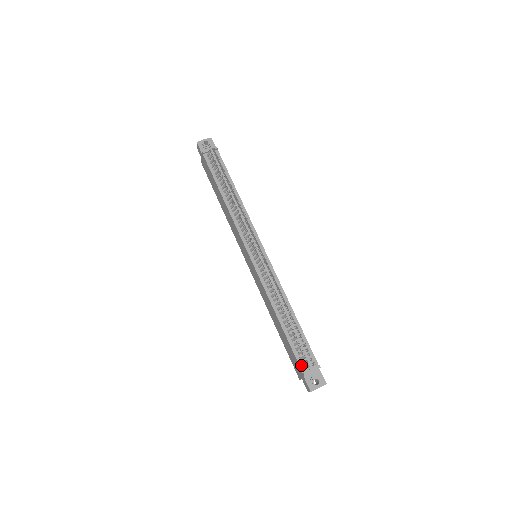
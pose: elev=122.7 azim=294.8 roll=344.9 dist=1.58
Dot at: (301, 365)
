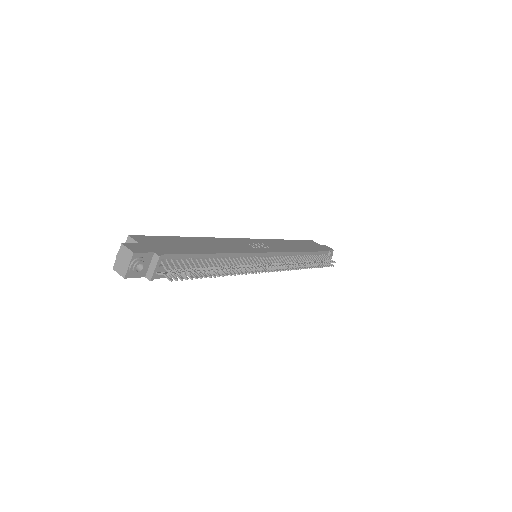
Dot at: occluded
